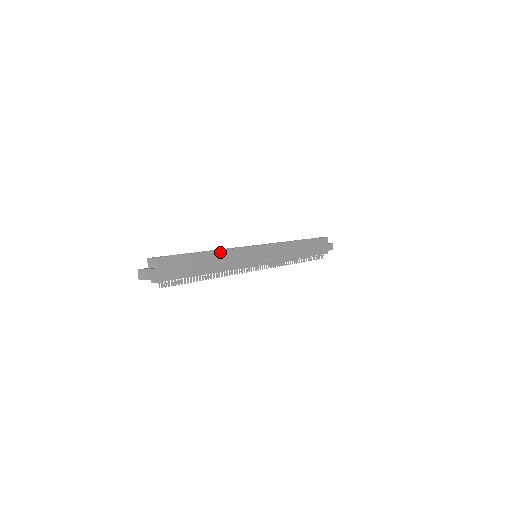
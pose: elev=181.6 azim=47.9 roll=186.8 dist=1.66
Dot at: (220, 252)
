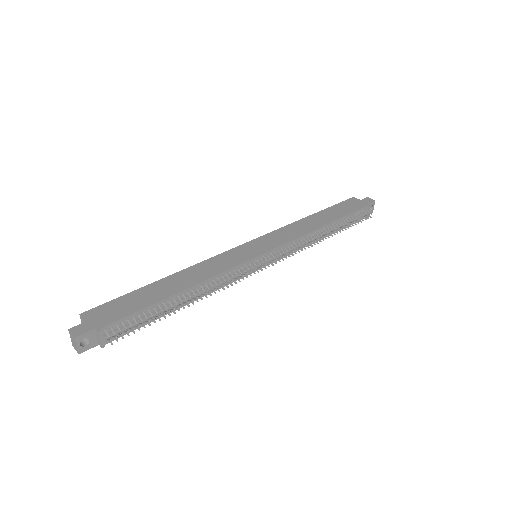
Dot at: (185, 271)
